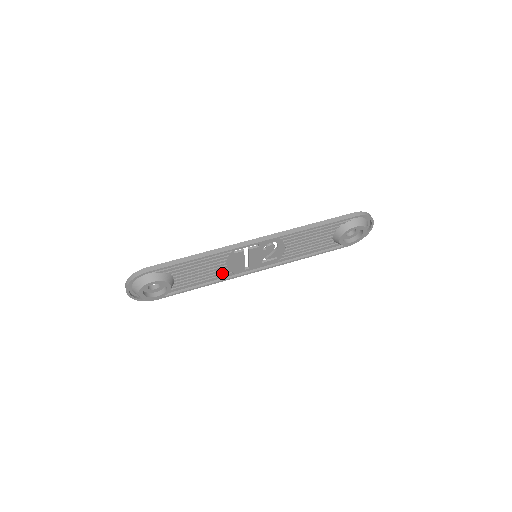
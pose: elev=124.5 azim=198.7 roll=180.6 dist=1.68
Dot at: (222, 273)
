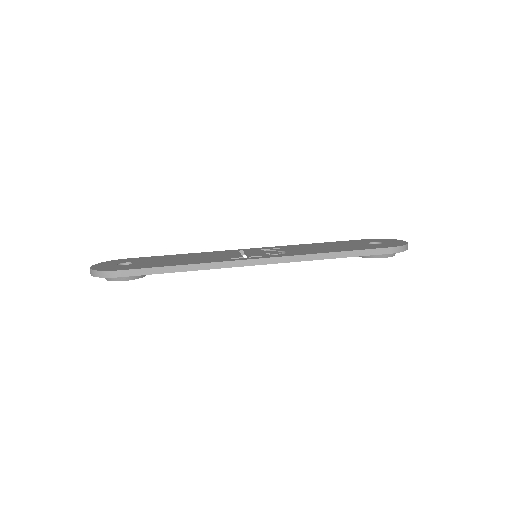
Dot at: occluded
